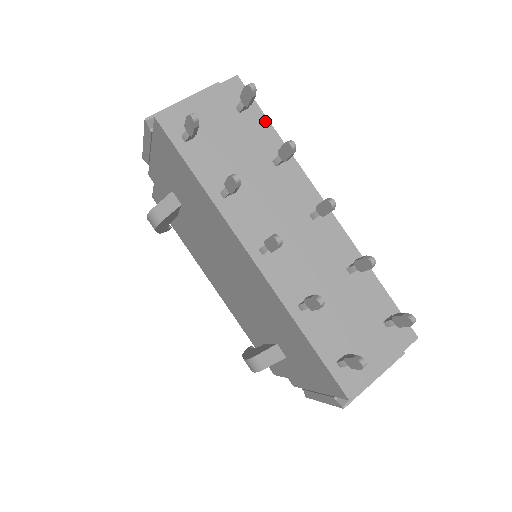
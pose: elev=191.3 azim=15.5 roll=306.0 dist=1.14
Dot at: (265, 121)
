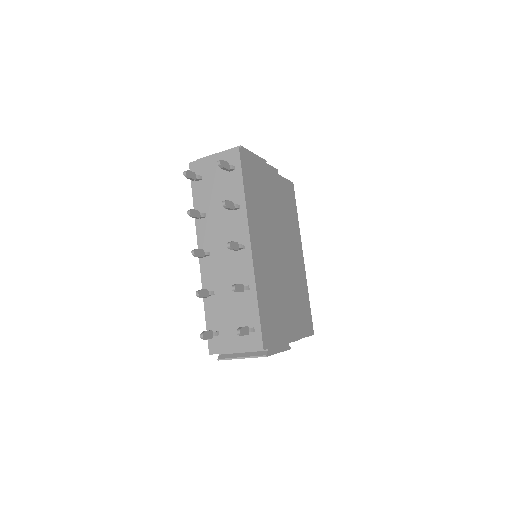
Dot at: (241, 180)
